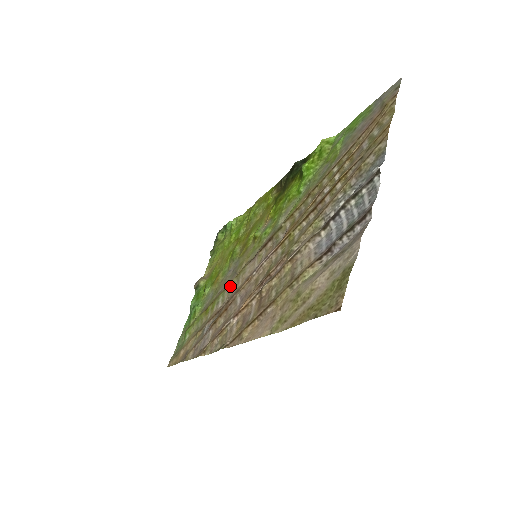
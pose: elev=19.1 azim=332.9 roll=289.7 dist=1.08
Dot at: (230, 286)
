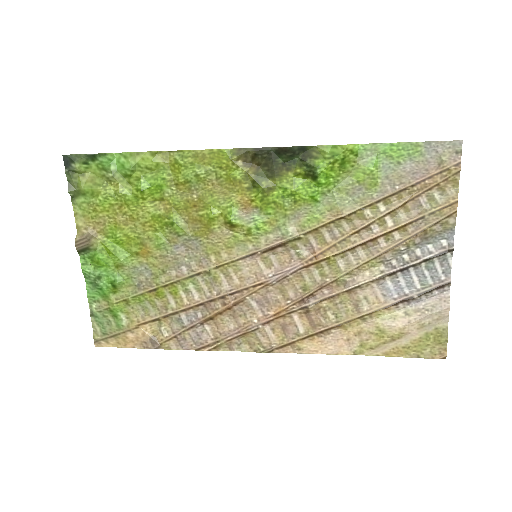
Dot at: (209, 277)
